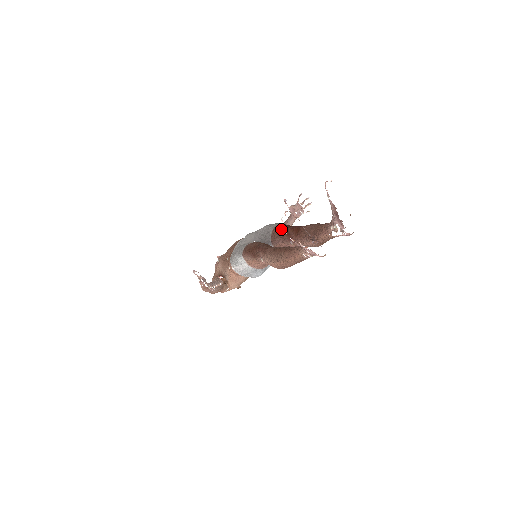
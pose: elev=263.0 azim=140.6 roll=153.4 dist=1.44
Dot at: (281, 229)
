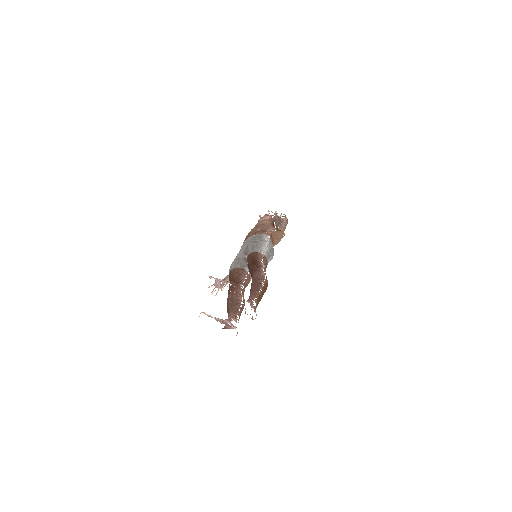
Dot at: (248, 263)
